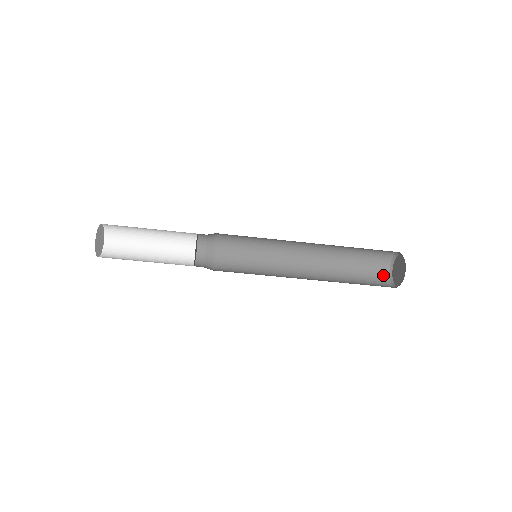
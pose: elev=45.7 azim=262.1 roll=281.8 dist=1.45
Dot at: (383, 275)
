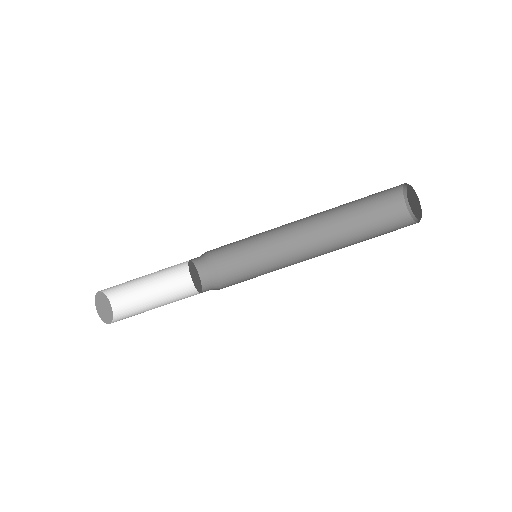
Dot at: (400, 212)
